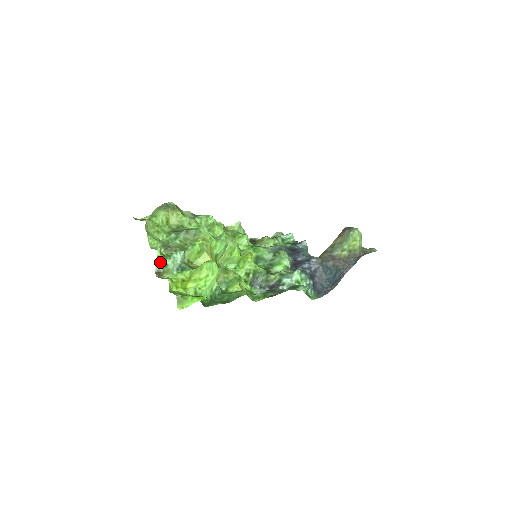
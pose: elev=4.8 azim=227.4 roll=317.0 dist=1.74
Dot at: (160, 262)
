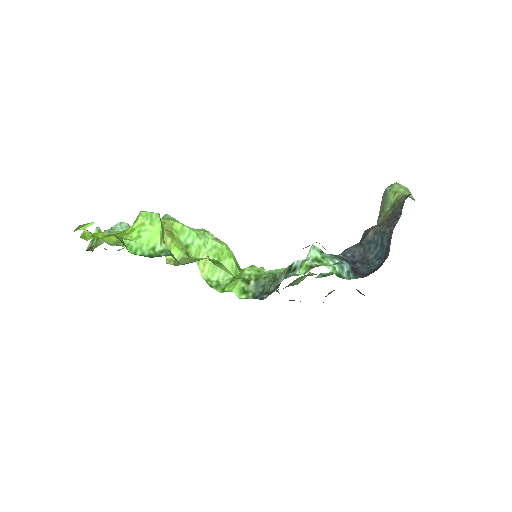
Dot at: (95, 238)
